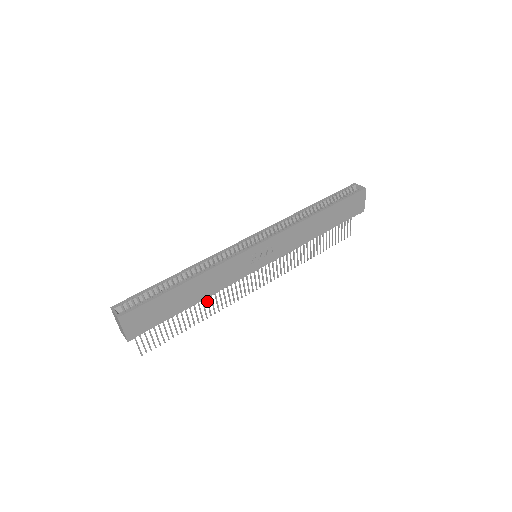
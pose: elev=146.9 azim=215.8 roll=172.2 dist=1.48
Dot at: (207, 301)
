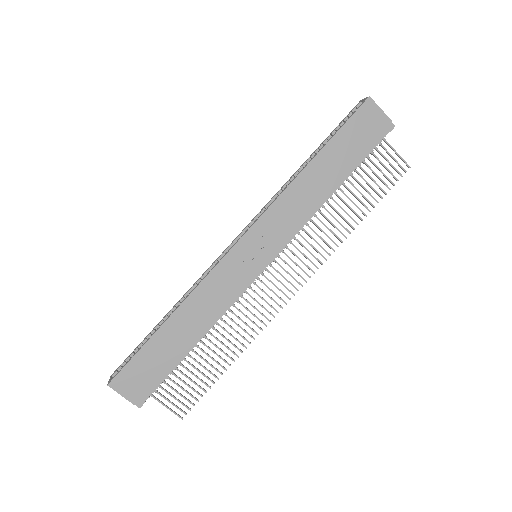
Dot at: (227, 332)
